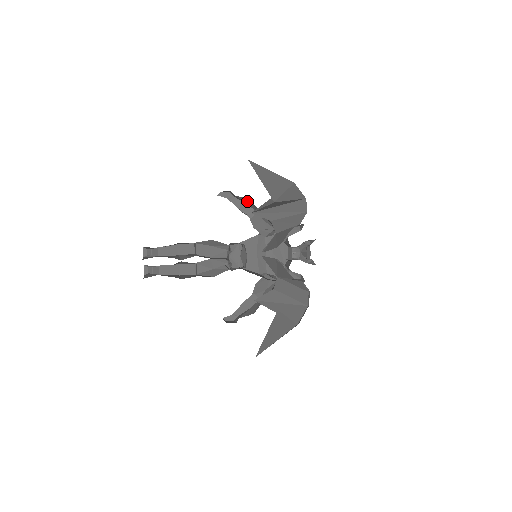
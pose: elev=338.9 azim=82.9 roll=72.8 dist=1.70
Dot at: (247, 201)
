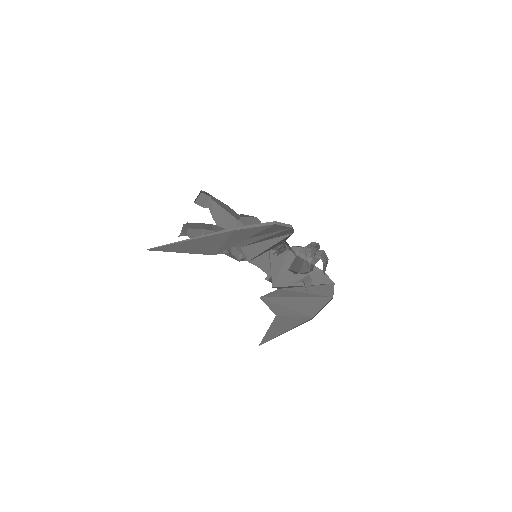
Dot at: occluded
